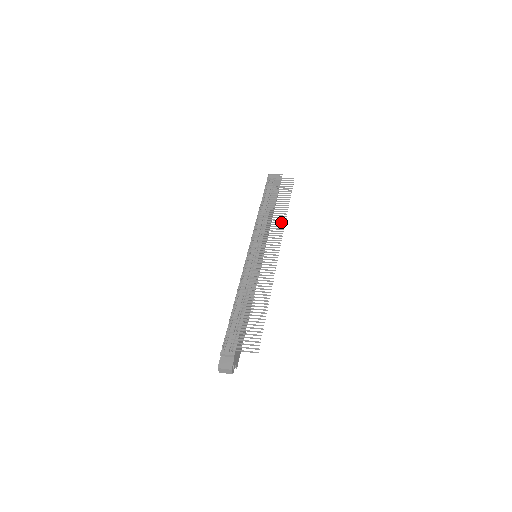
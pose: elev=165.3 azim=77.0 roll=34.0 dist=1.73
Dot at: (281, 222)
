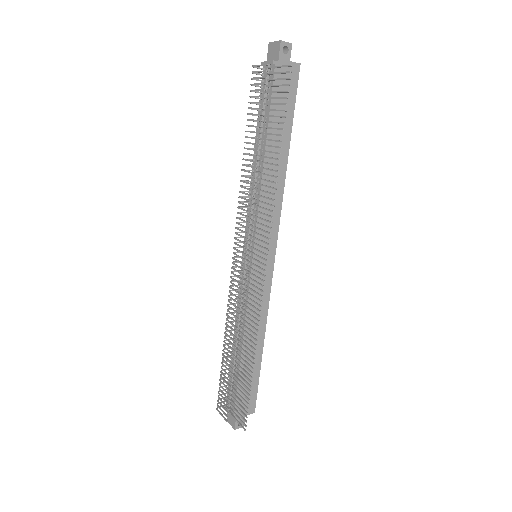
Dot at: (269, 199)
